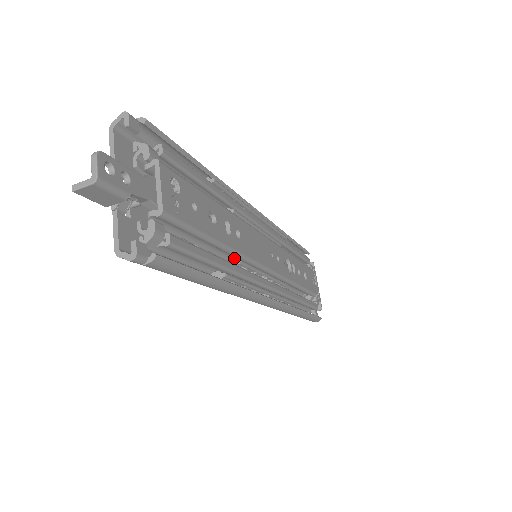
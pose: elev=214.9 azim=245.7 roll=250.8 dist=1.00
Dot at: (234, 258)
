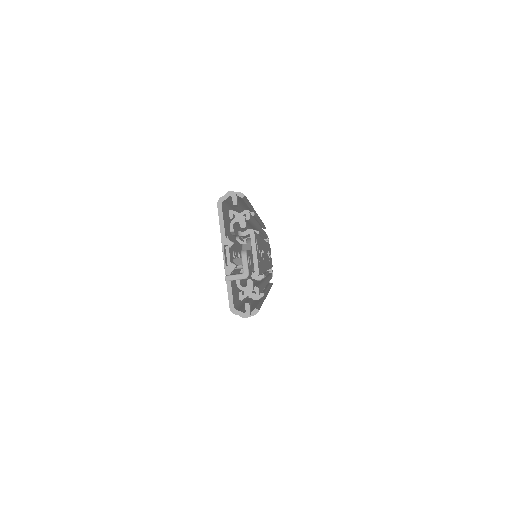
Dot at: occluded
